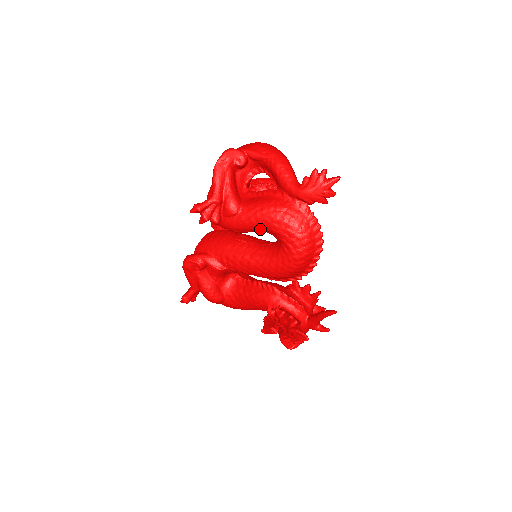
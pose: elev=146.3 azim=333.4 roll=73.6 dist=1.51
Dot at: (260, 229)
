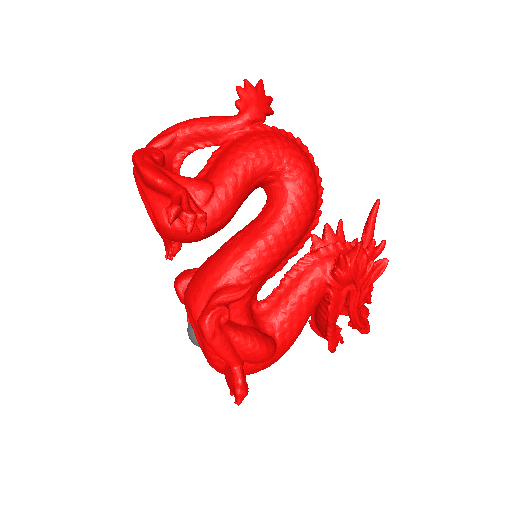
Dot at: (249, 182)
